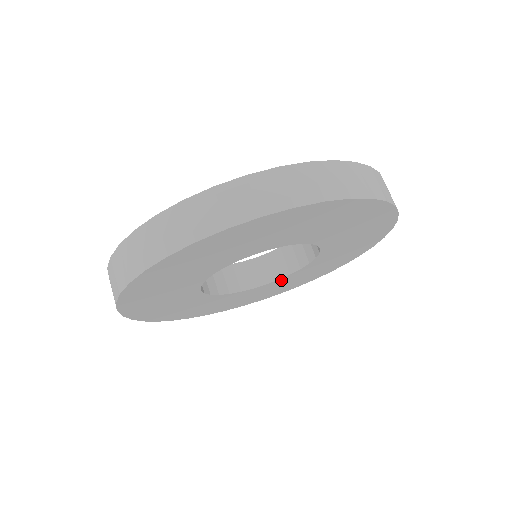
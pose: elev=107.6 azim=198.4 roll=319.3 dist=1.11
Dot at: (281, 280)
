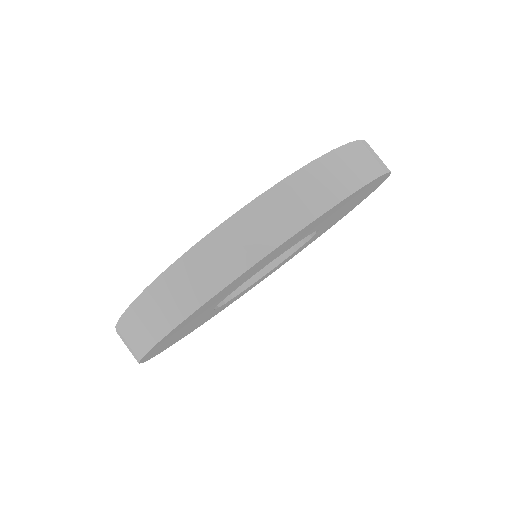
Dot at: occluded
